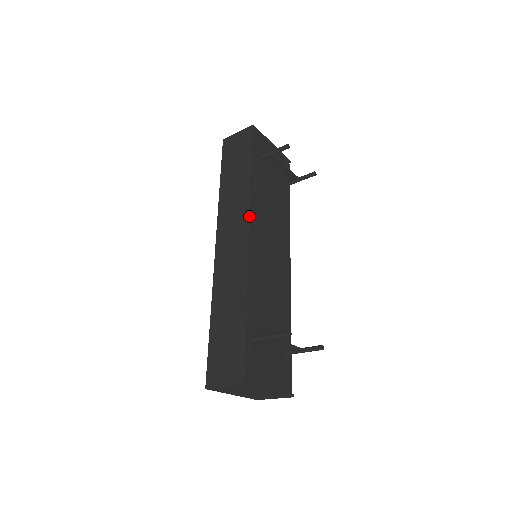
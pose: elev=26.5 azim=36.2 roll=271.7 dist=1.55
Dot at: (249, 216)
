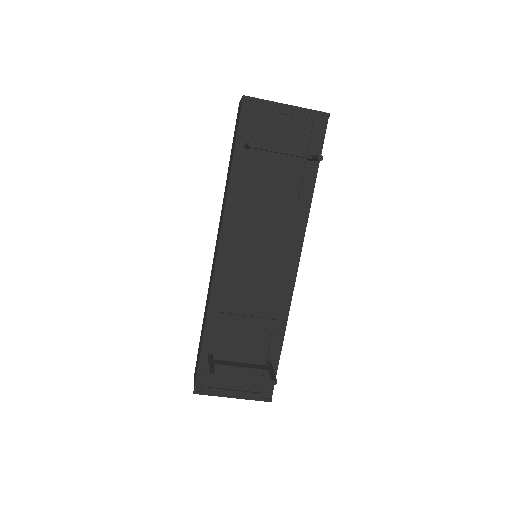
Dot at: (220, 229)
